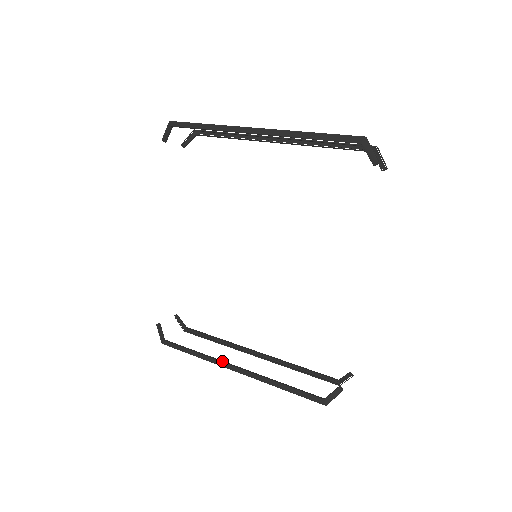
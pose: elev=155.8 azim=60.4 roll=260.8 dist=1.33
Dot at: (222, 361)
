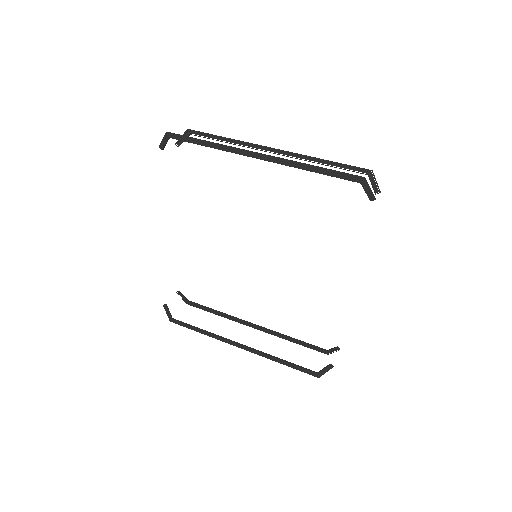
Dot at: (227, 339)
